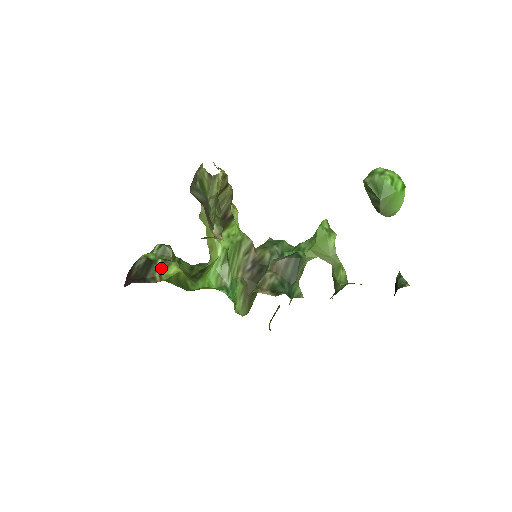
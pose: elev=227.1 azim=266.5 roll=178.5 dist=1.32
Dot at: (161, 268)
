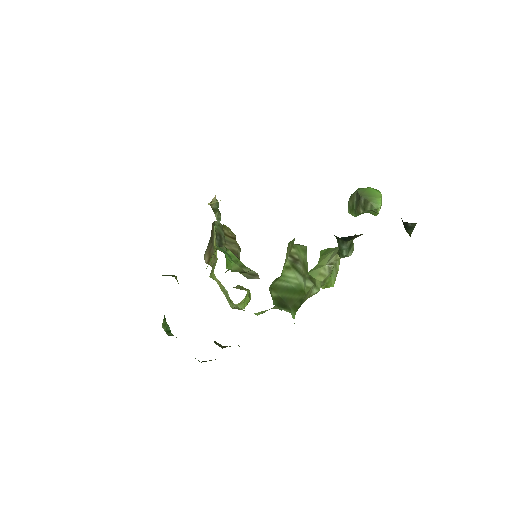
Dot at: occluded
